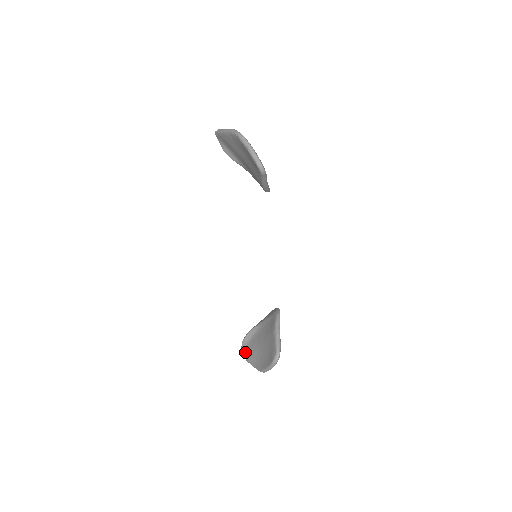
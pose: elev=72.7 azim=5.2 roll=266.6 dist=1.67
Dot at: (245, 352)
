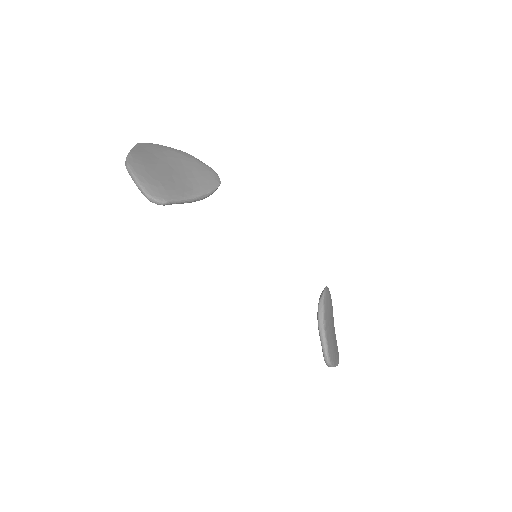
Dot at: occluded
